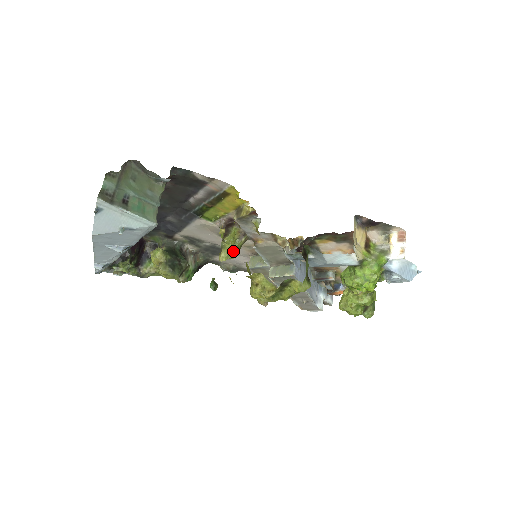
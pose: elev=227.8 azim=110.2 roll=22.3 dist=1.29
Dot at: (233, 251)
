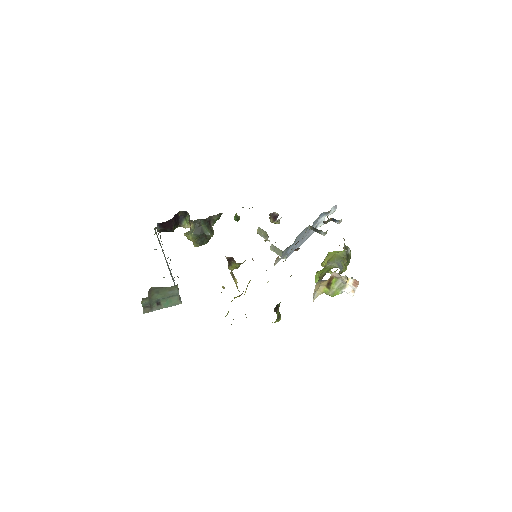
Dot at: (237, 267)
